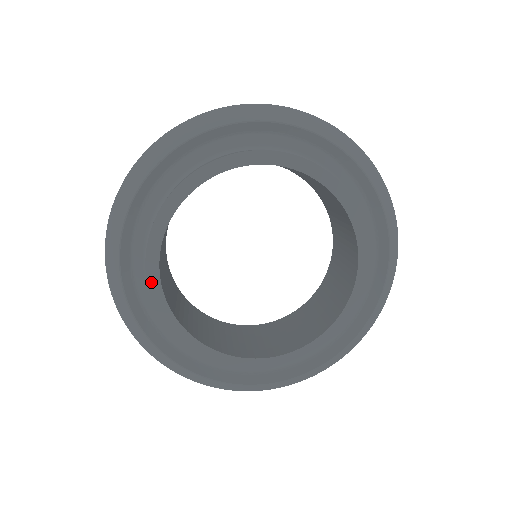
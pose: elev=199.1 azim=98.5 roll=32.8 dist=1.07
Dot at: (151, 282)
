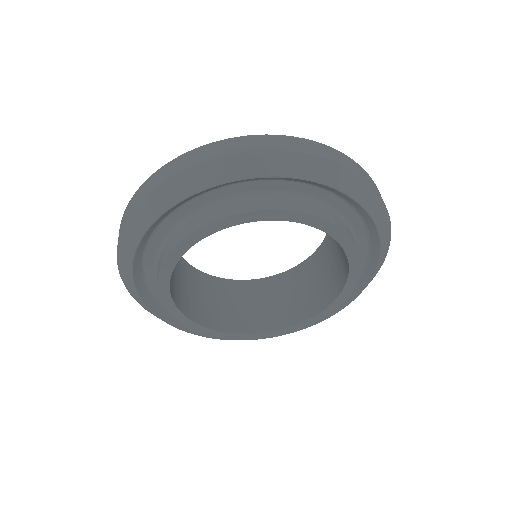
Dot at: (161, 288)
